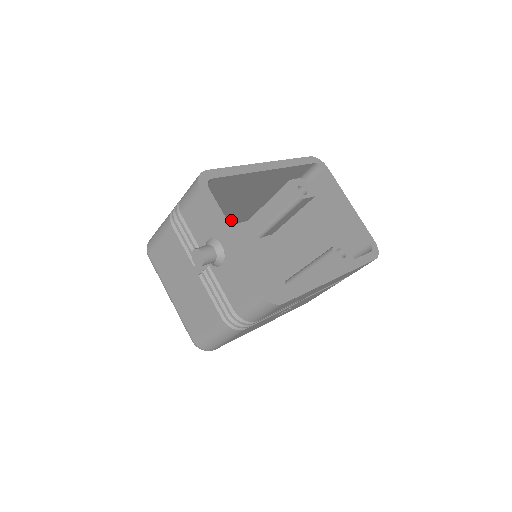
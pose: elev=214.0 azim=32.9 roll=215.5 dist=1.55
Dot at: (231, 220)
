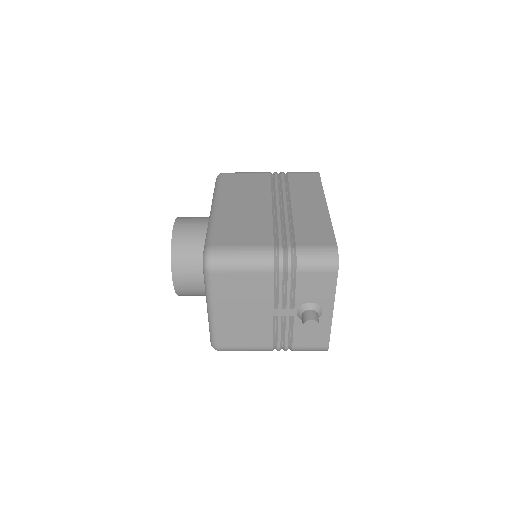
Dot at: occluded
